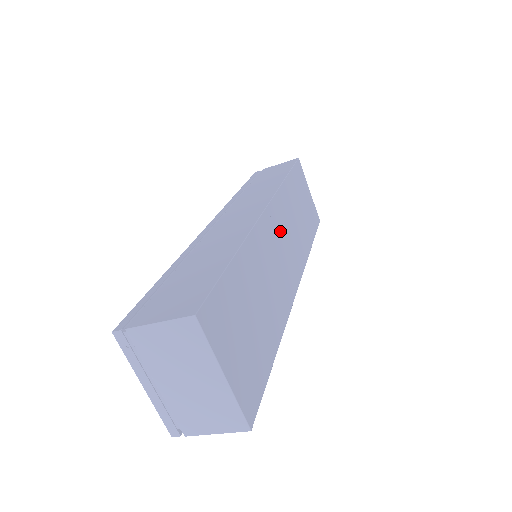
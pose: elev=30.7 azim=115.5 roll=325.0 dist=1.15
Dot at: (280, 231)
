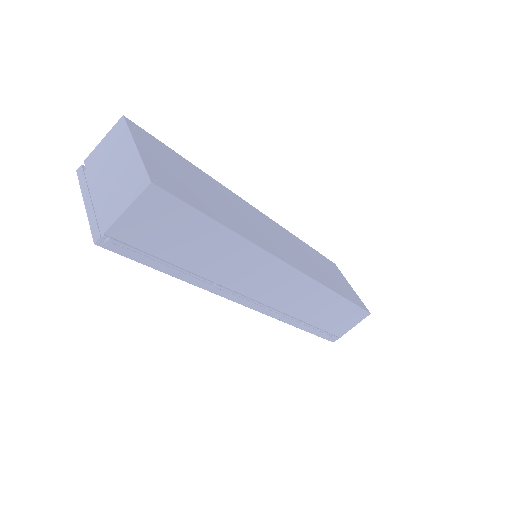
Dot at: (276, 233)
